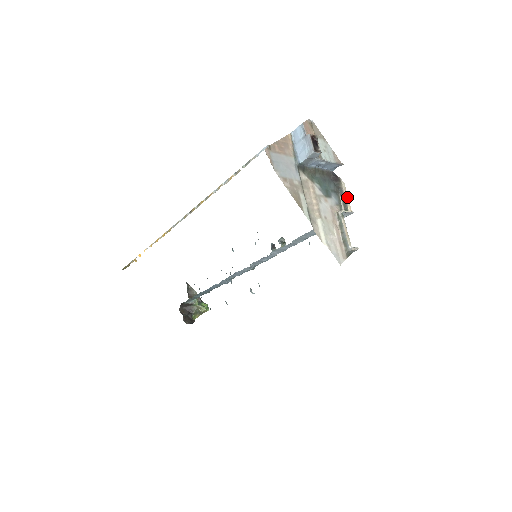
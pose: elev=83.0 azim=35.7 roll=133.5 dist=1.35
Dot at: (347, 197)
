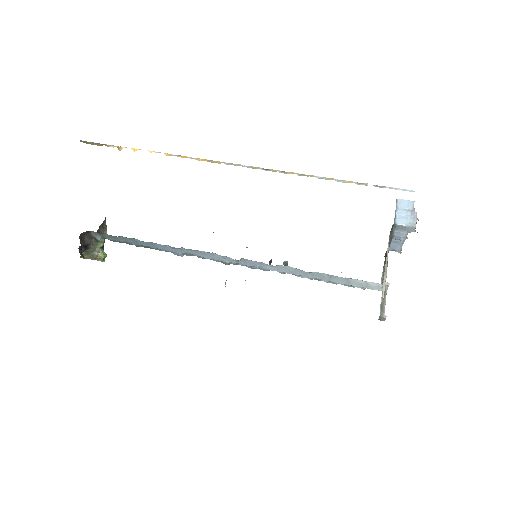
Dot at: (386, 277)
